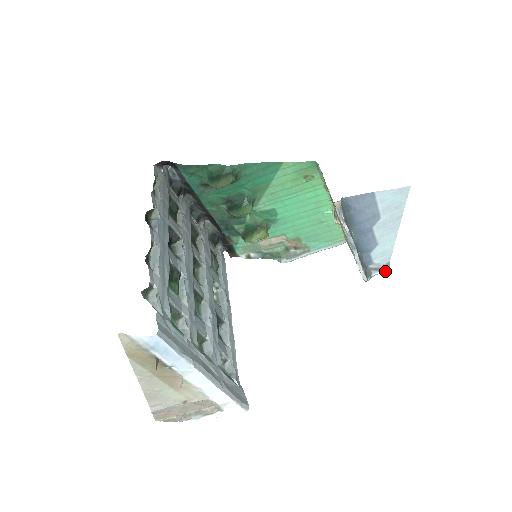
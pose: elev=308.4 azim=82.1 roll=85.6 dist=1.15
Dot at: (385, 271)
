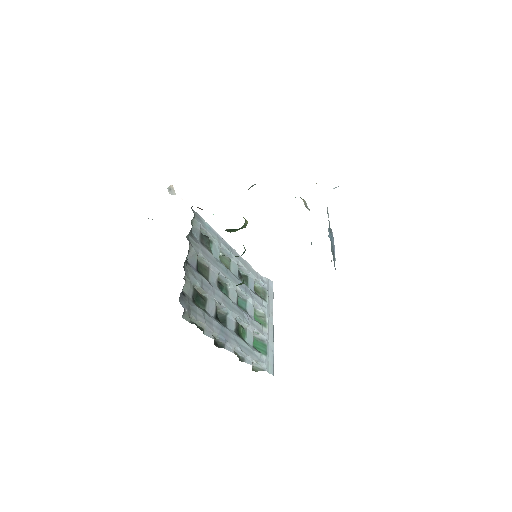
Dot at: occluded
